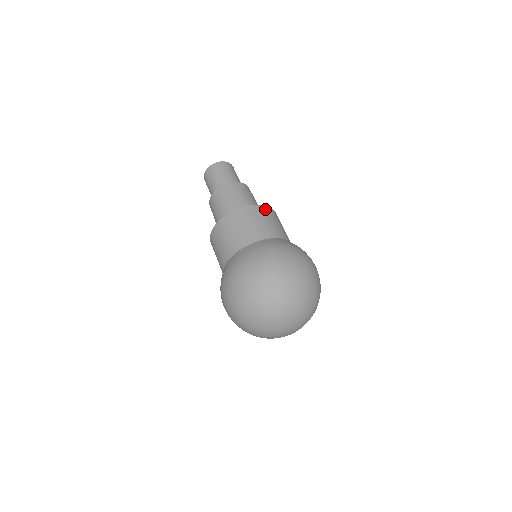
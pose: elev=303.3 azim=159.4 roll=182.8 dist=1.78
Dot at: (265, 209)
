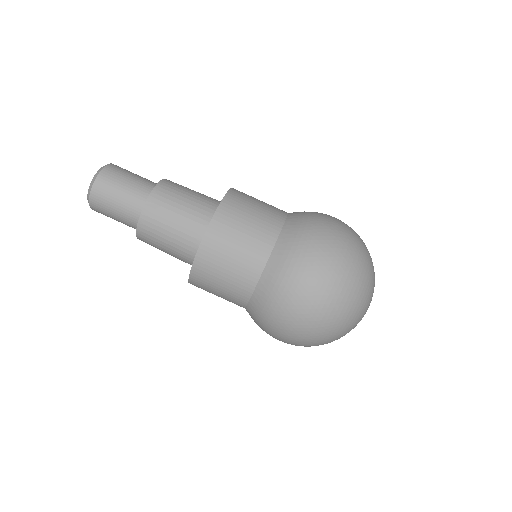
Dot at: (229, 204)
